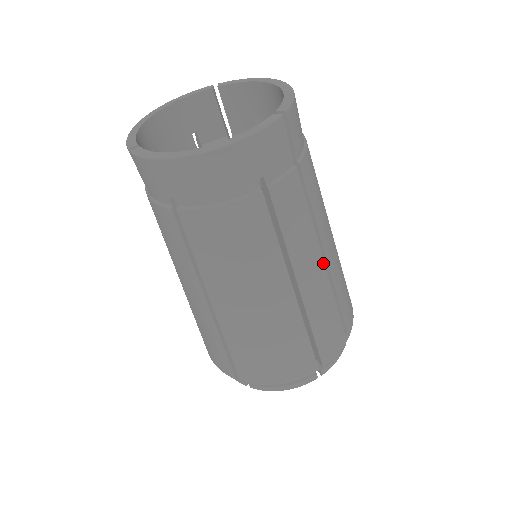
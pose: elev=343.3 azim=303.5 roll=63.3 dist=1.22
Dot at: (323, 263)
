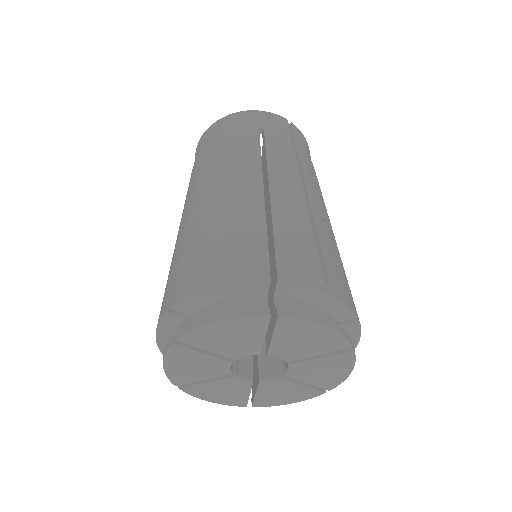
Dot at: (304, 198)
